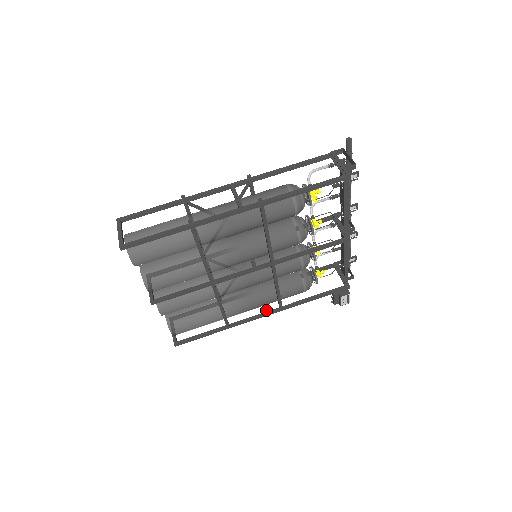
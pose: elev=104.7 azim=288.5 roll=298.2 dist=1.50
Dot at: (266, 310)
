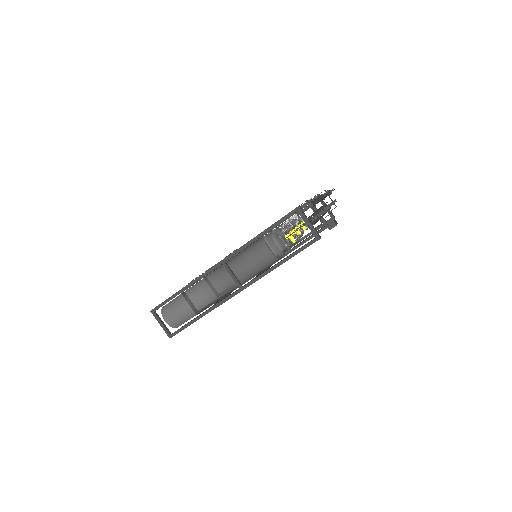
Dot at: occluded
